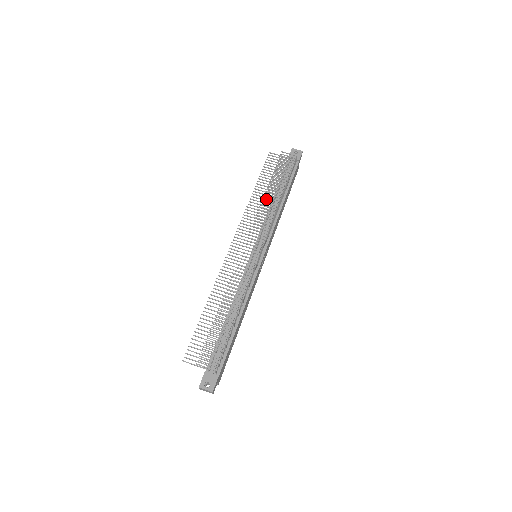
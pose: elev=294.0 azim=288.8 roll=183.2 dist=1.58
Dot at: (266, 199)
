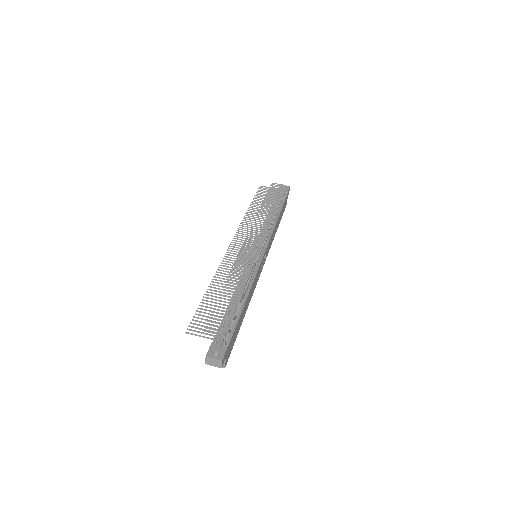
Dot at: (262, 211)
